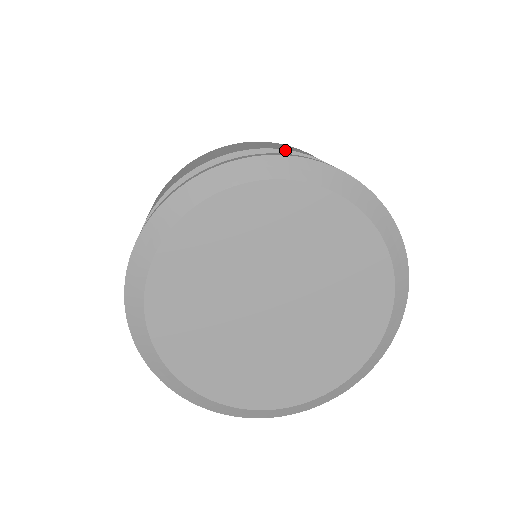
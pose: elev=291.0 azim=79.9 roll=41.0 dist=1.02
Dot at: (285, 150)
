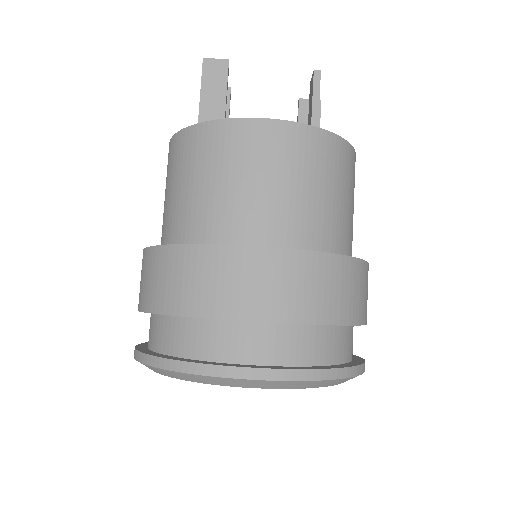
Dot at: occluded
